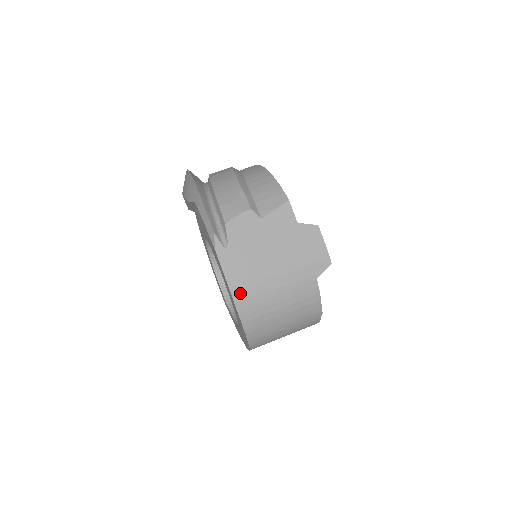
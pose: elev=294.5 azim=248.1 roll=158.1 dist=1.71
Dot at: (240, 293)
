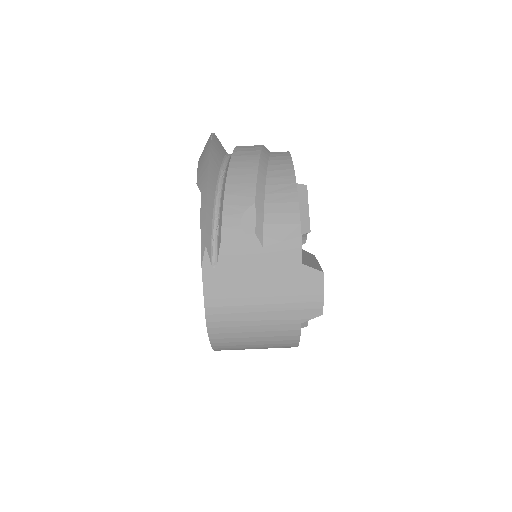
Dot at: (215, 315)
